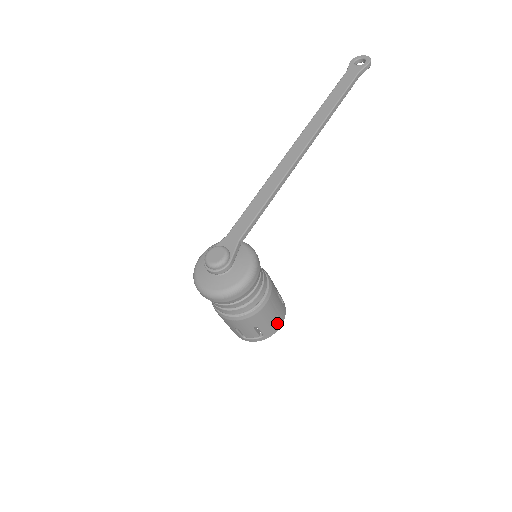
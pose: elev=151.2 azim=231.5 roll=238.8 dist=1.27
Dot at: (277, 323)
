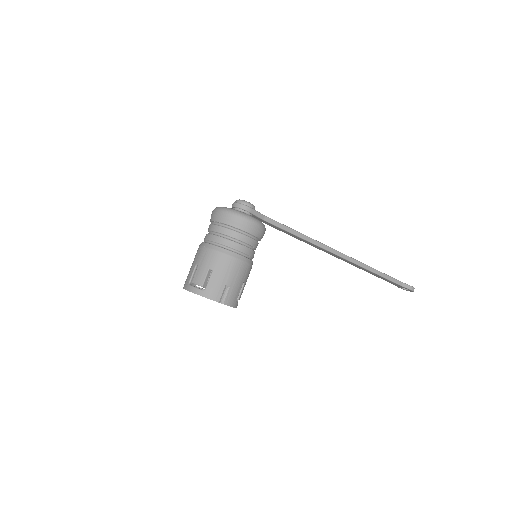
Dot at: (222, 294)
